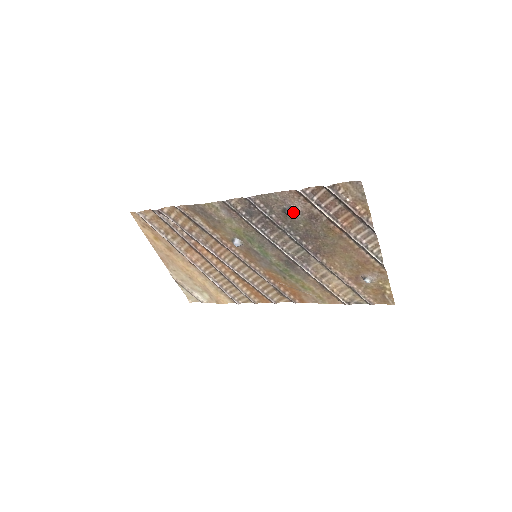
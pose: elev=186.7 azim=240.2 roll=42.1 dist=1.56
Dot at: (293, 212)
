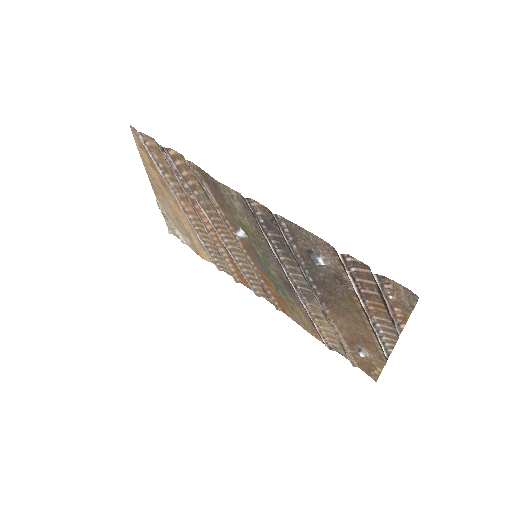
Dot at: (319, 262)
